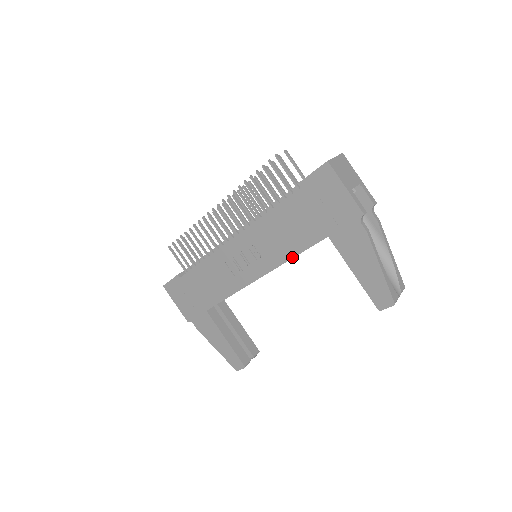
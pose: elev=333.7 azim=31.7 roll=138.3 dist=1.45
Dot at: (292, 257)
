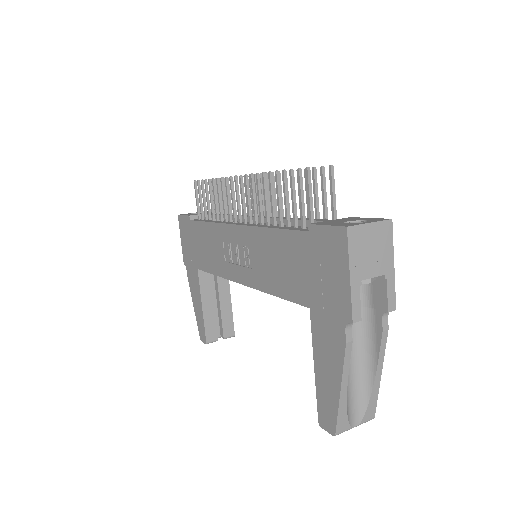
Dot at: (272, 294)
